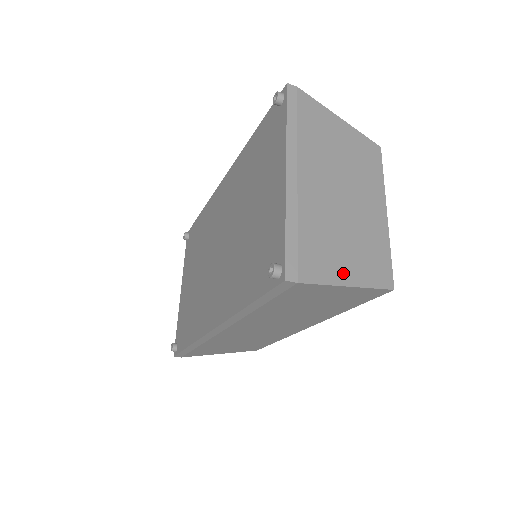
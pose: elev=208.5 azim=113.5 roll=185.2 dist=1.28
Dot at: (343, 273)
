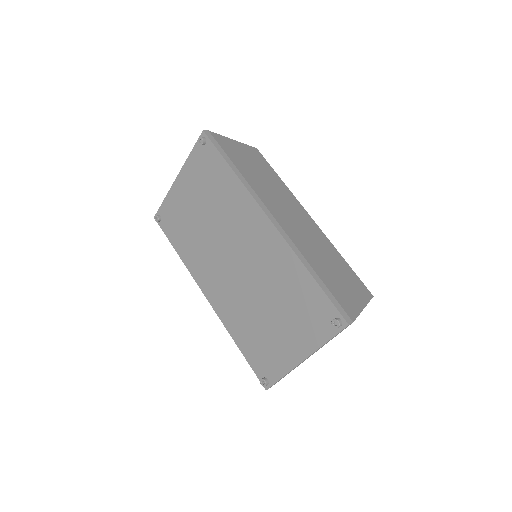
Dot at: occluded
